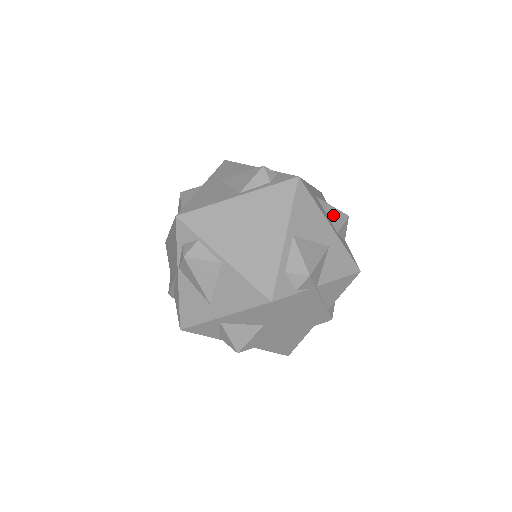
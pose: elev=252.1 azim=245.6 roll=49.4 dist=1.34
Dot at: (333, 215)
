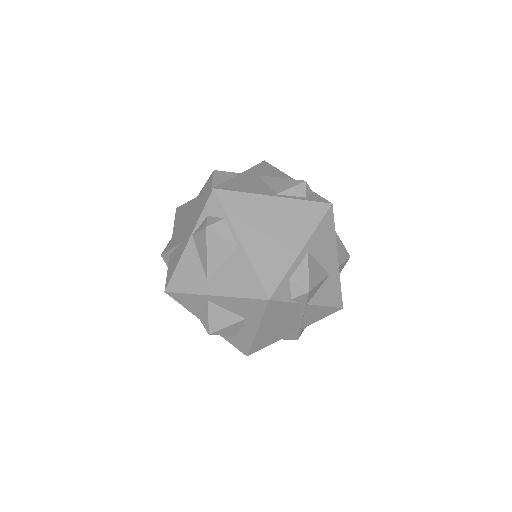
Dot at: (340, 250)
